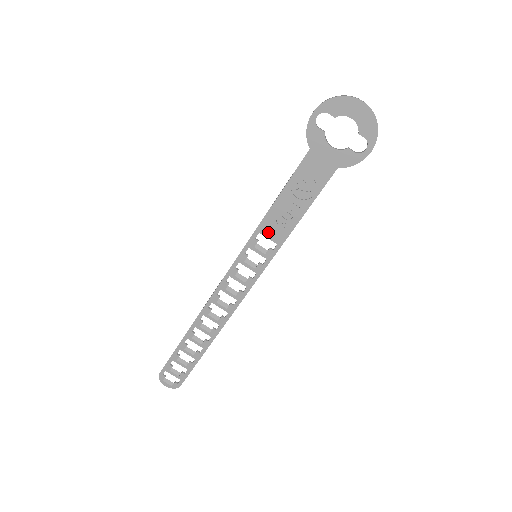
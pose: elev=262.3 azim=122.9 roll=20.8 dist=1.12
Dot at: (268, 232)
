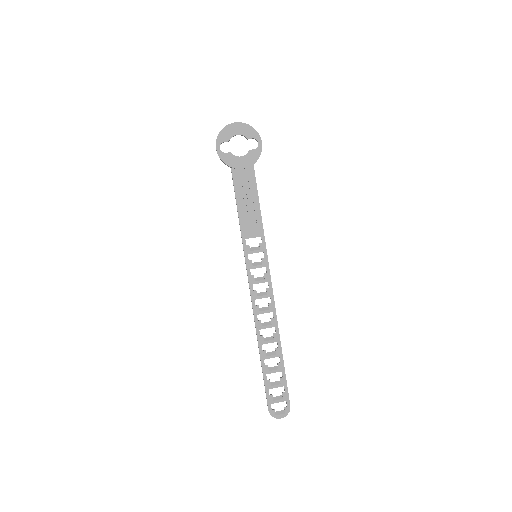
Dot at: (250, 234)
